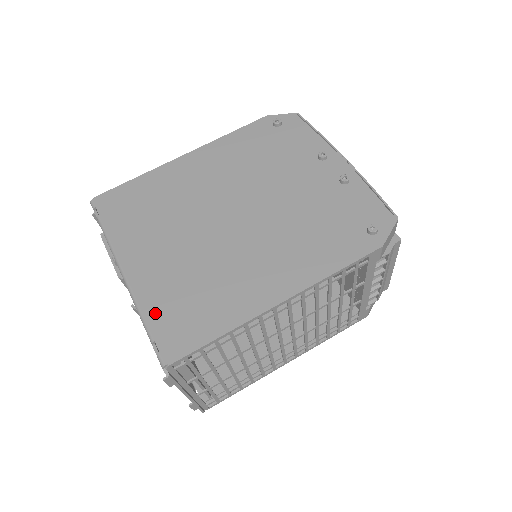
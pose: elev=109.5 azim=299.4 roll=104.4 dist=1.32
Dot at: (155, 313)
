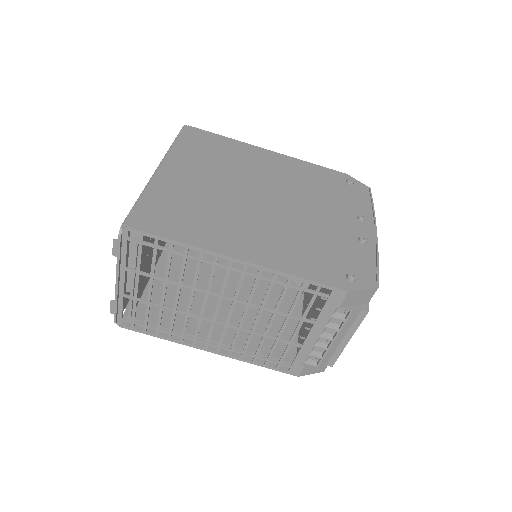
Dot at: (153, 198)
